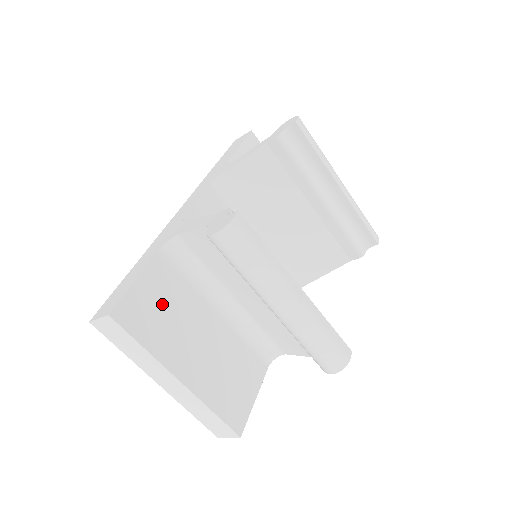
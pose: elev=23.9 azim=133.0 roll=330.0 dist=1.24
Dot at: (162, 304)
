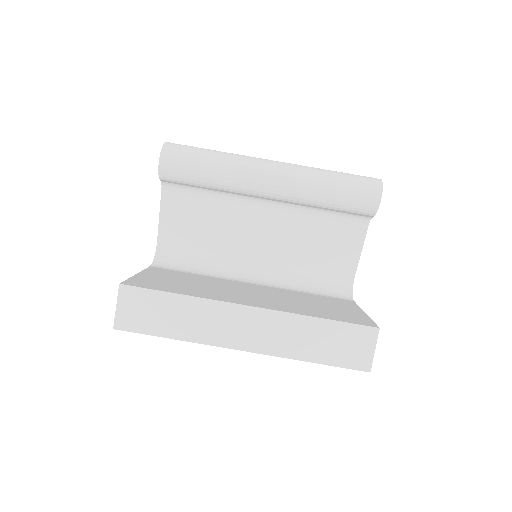
Dot at: (180, 281)
